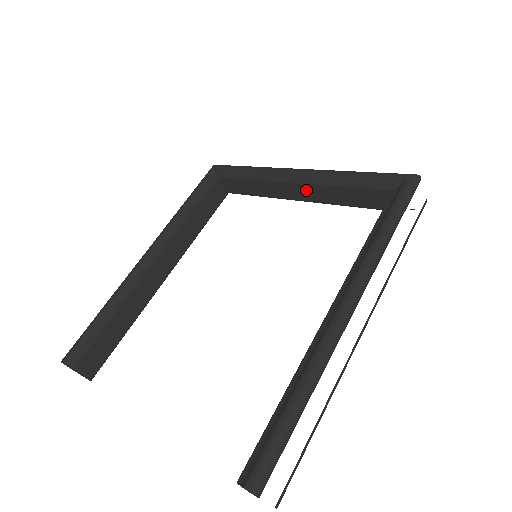
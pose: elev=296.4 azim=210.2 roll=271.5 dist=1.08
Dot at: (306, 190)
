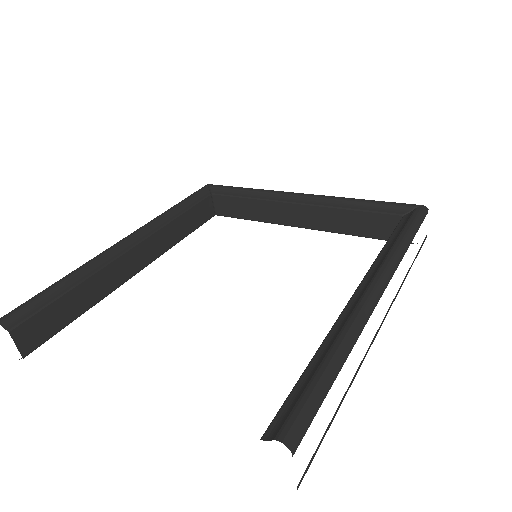
Dot at: (308, 213)
